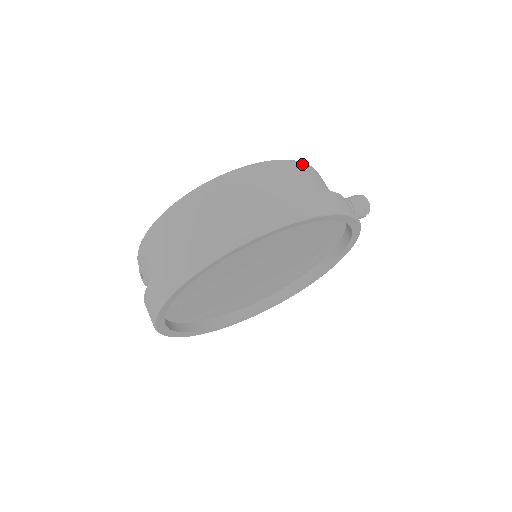
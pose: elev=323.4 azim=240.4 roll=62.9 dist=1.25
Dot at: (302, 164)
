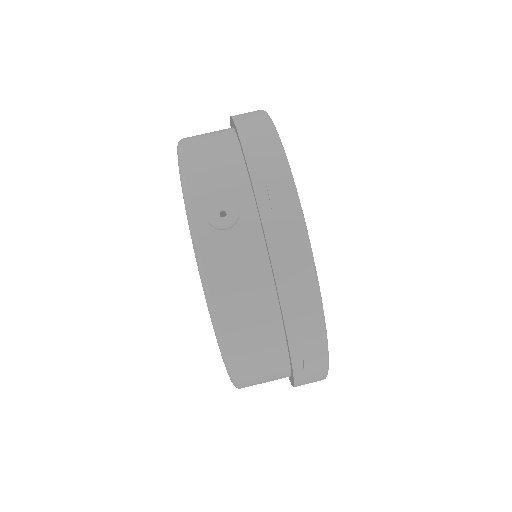
Dot at: occluded
